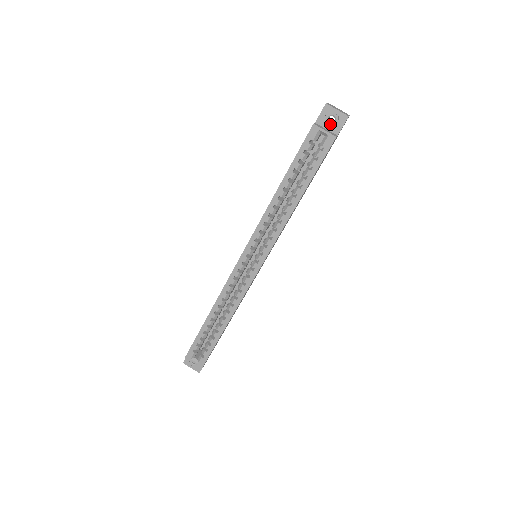
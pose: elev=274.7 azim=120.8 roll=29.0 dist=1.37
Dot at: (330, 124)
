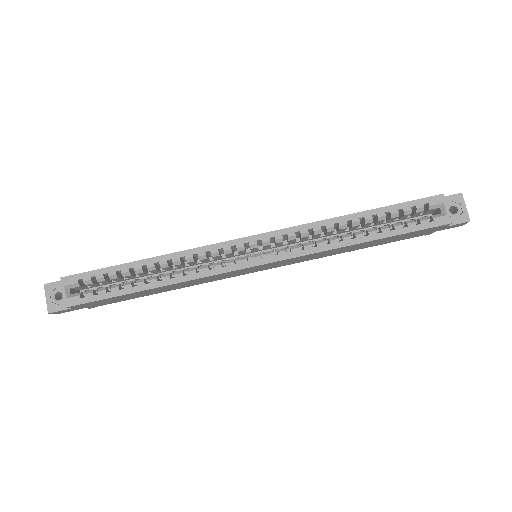
Dot at: (449, 211)
